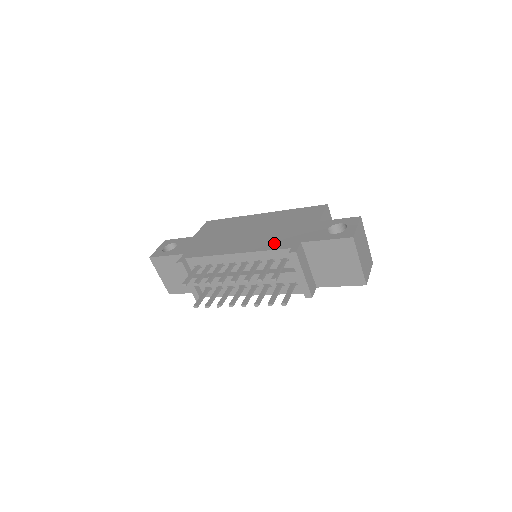
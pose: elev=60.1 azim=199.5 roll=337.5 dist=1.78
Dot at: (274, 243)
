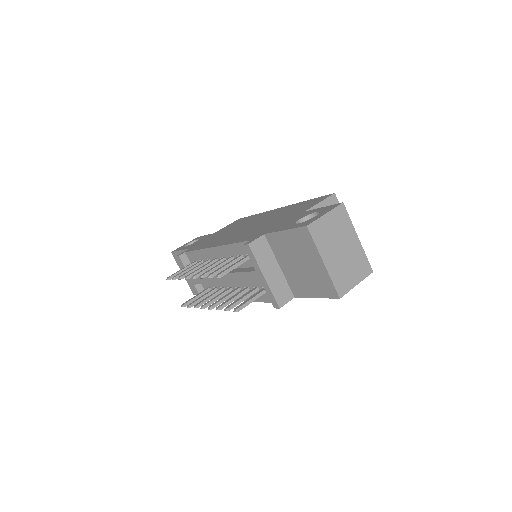
Dot at: (247, 236)
